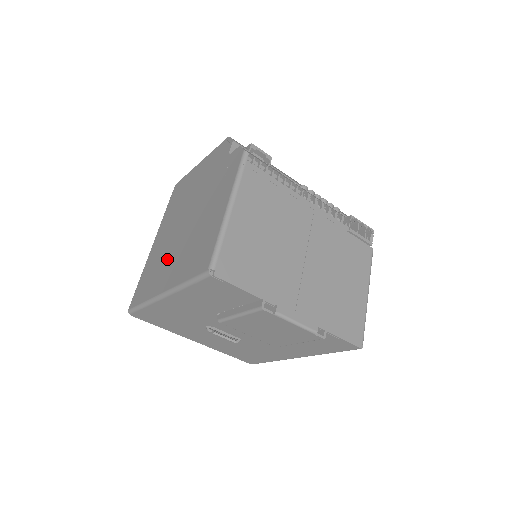
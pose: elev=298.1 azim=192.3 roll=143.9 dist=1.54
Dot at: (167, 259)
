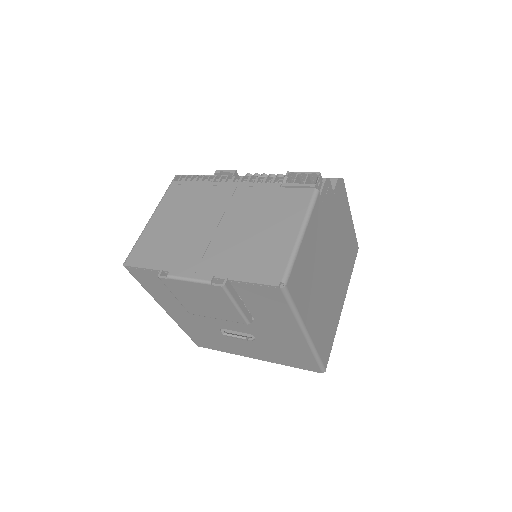
Dot at: occluded
